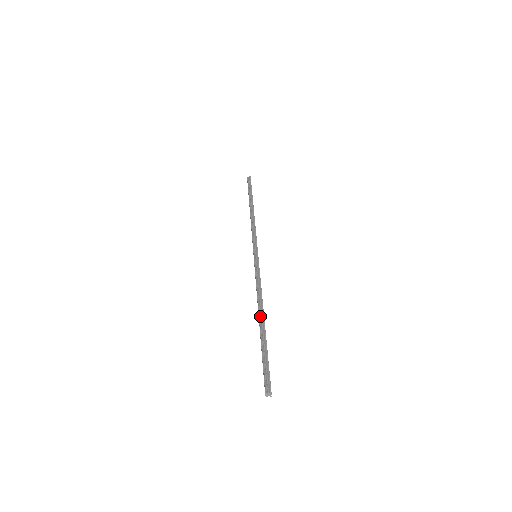
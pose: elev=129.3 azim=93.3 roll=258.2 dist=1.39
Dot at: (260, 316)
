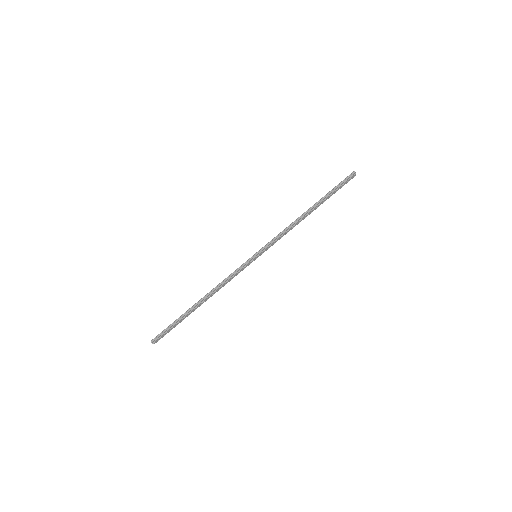
Dot at: (200, 300)
